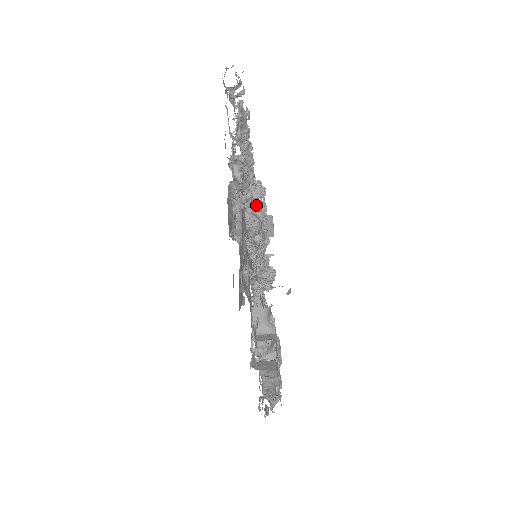
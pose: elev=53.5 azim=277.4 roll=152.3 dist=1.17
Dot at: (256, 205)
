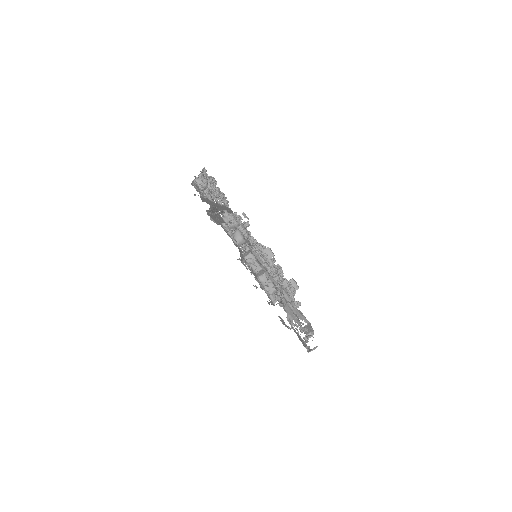
Dot at: occluded
